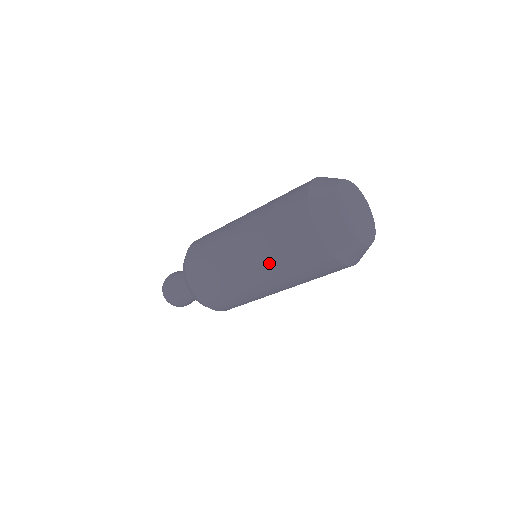
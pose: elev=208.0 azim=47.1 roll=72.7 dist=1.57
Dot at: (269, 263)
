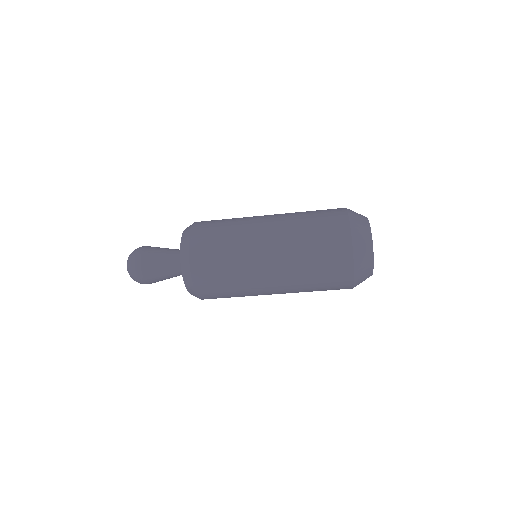
Dot at: (291, 233)
